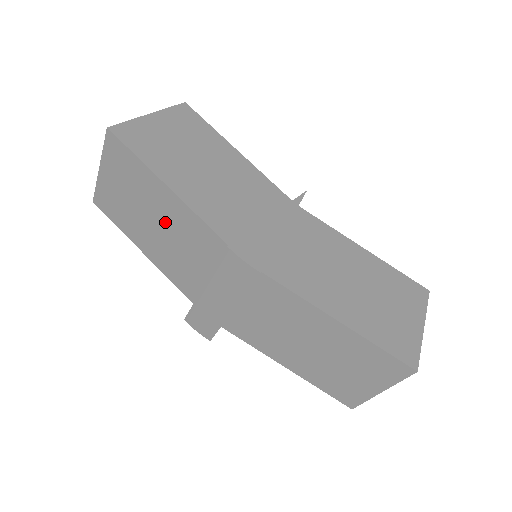
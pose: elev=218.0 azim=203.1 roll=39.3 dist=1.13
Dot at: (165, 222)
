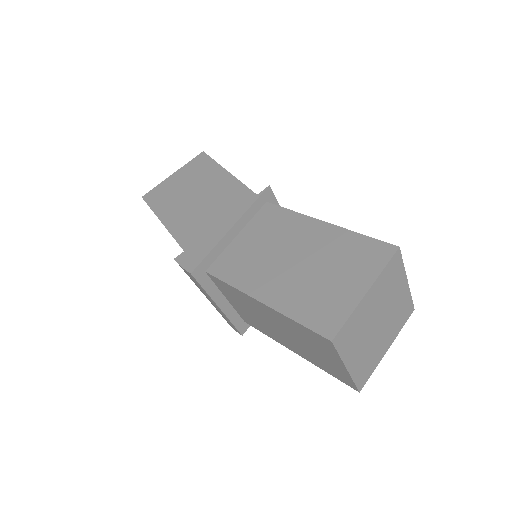
Dot at: occluded
